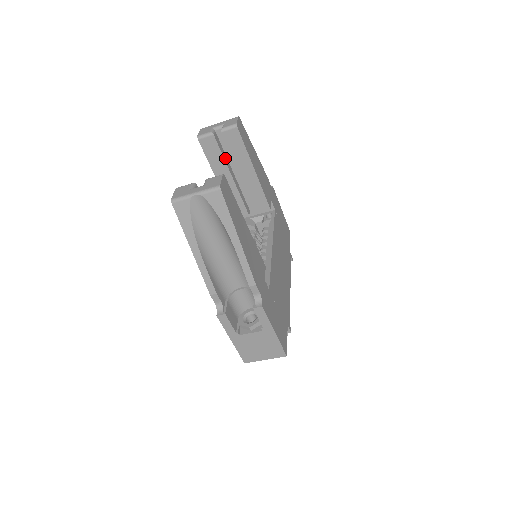
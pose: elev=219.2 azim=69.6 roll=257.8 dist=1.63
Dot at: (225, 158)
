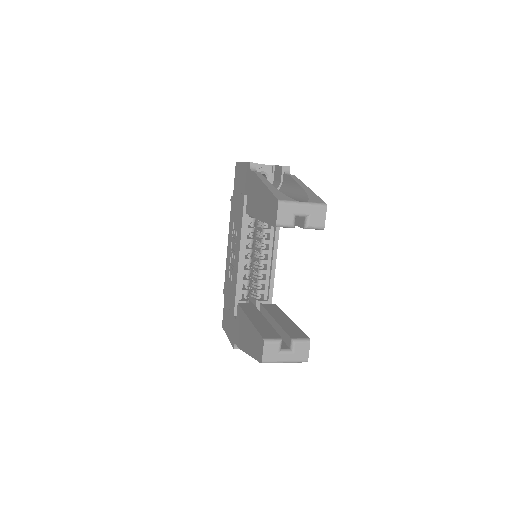
Dot at: occluded
